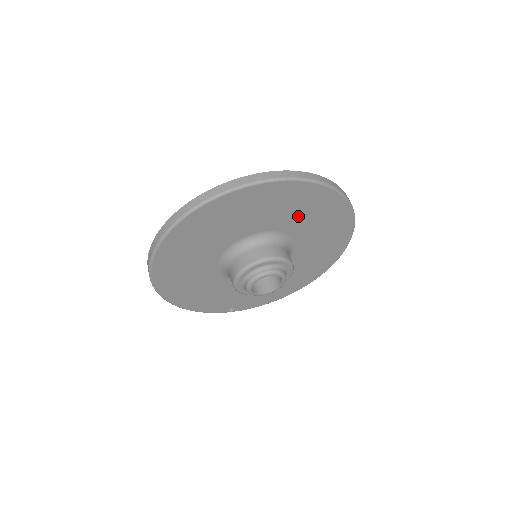
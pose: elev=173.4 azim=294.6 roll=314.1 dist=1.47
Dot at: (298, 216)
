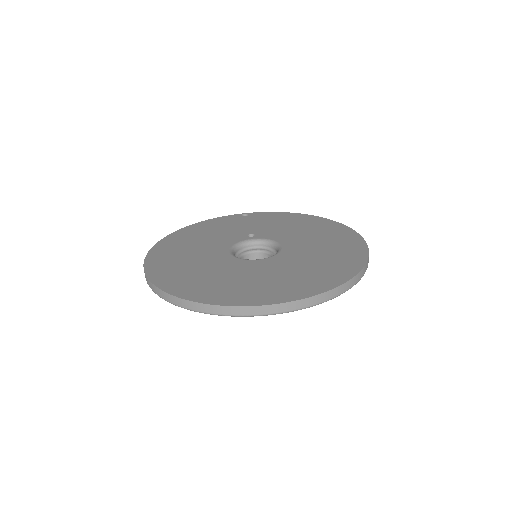
Dot at: occluded
